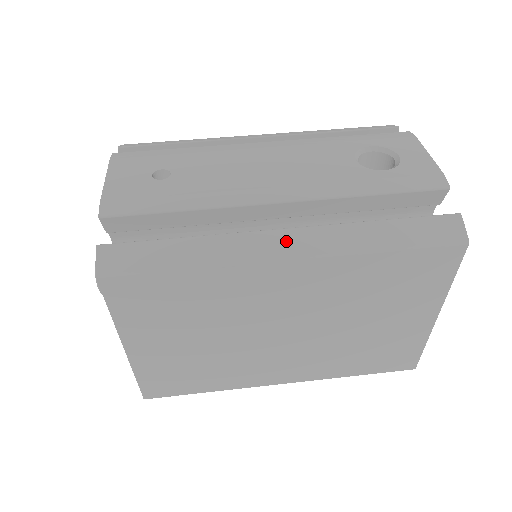
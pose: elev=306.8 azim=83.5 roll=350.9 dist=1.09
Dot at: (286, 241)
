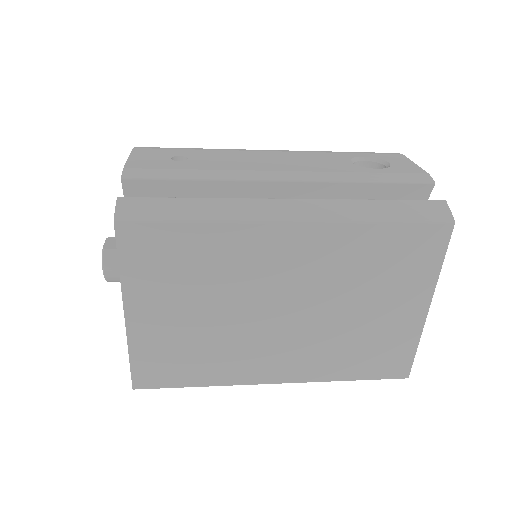
Dot at: (291, 207)
